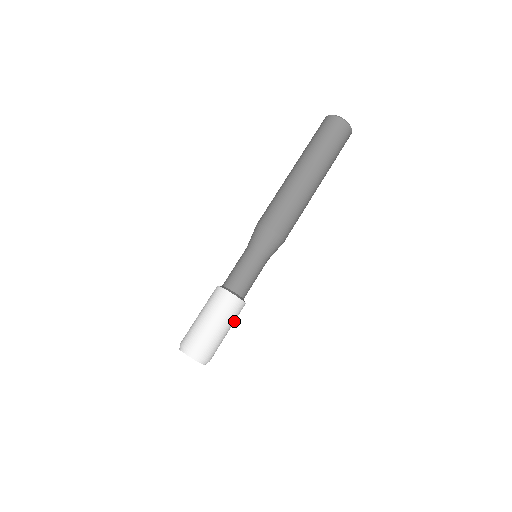
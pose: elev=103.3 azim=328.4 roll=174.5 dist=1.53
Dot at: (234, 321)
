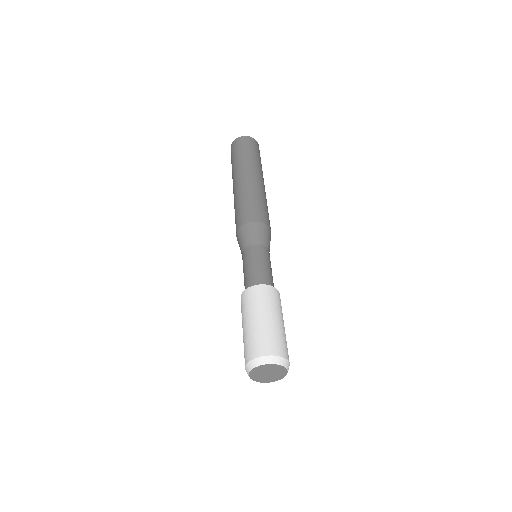
Dot at: (282, 313)
